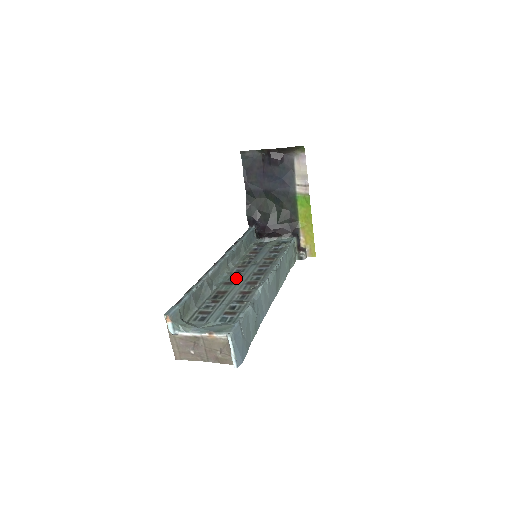
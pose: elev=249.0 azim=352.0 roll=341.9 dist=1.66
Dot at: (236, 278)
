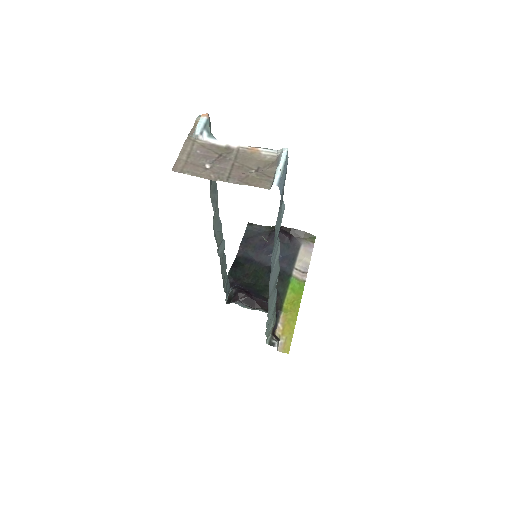
Dot at: occluded
